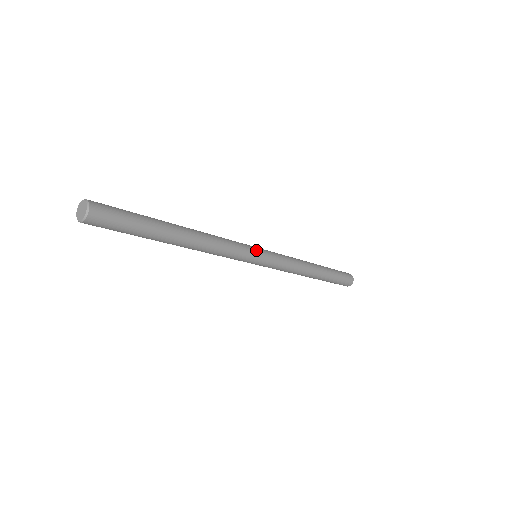
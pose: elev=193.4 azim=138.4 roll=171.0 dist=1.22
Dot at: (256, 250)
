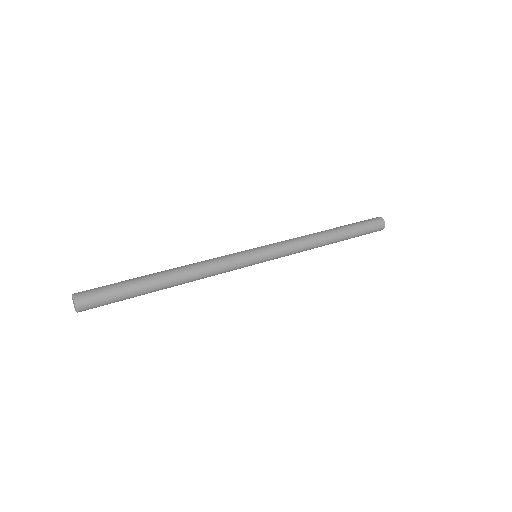
Dot at: (251, 254)
